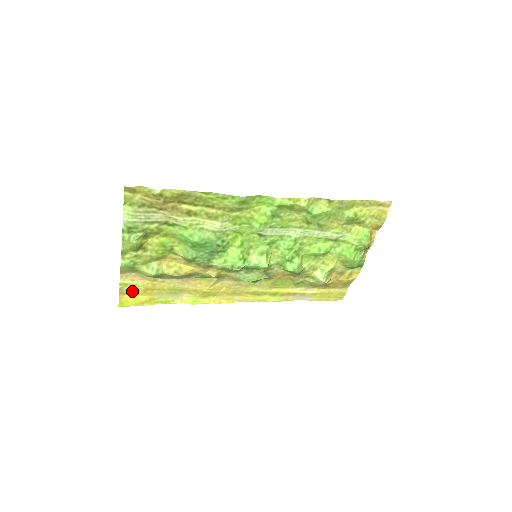
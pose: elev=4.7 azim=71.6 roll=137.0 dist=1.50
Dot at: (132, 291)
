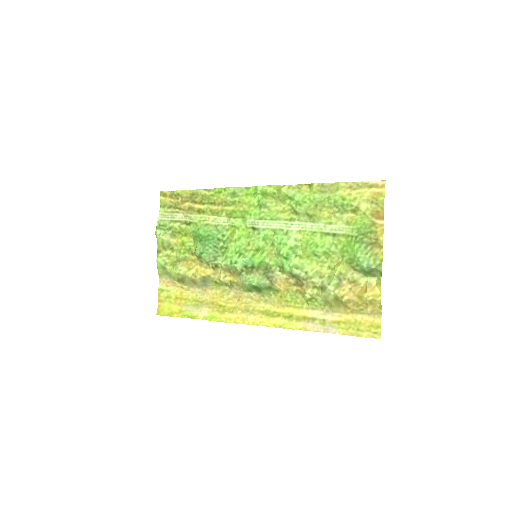
Dot at: (167, 299)
